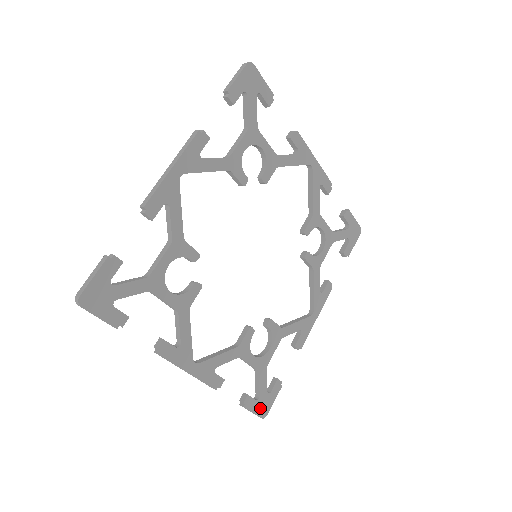
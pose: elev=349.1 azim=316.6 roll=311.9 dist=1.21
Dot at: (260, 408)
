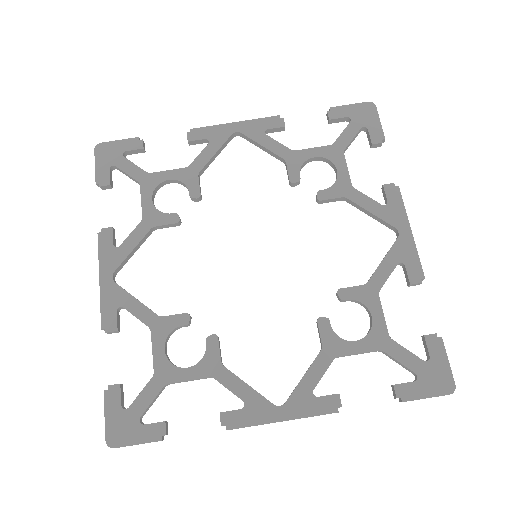
Dot at: (433, 385)
